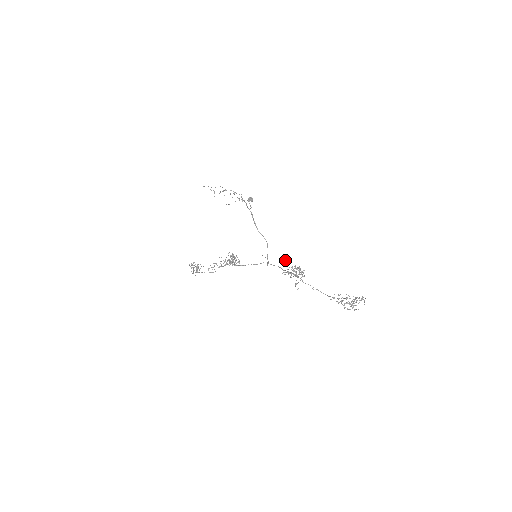
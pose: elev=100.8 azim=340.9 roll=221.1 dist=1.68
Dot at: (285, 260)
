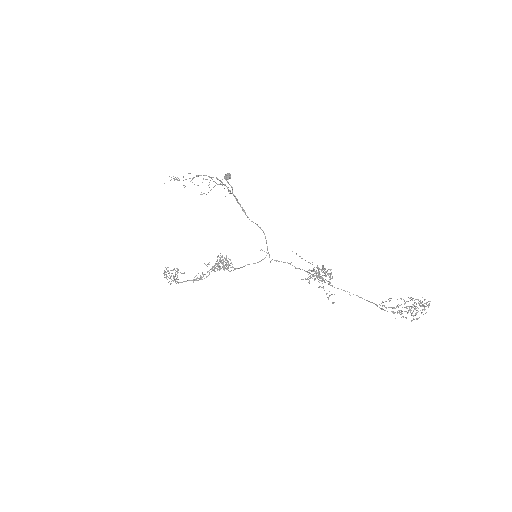
Dot at: occluded
